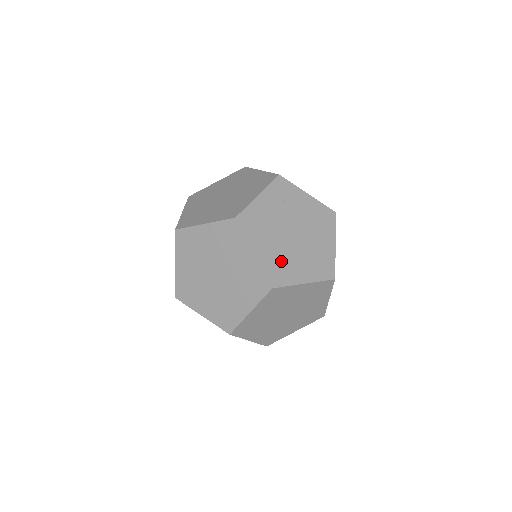
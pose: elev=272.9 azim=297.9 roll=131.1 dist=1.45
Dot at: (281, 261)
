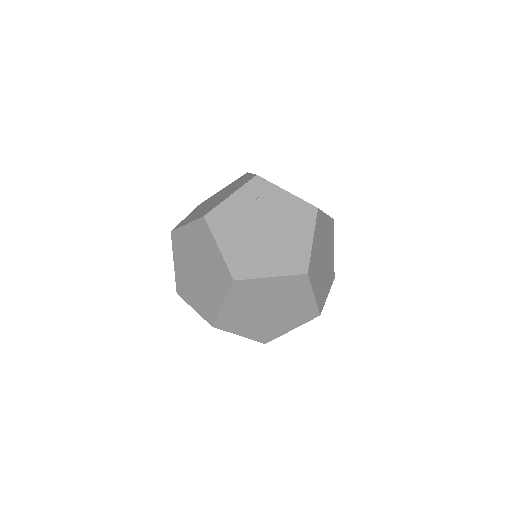
Dot at: (247, 255)
